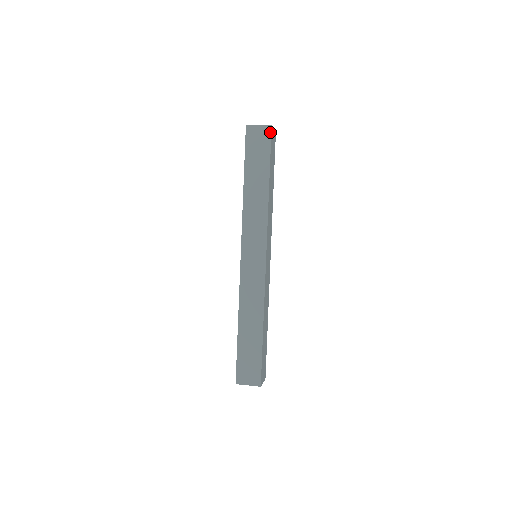
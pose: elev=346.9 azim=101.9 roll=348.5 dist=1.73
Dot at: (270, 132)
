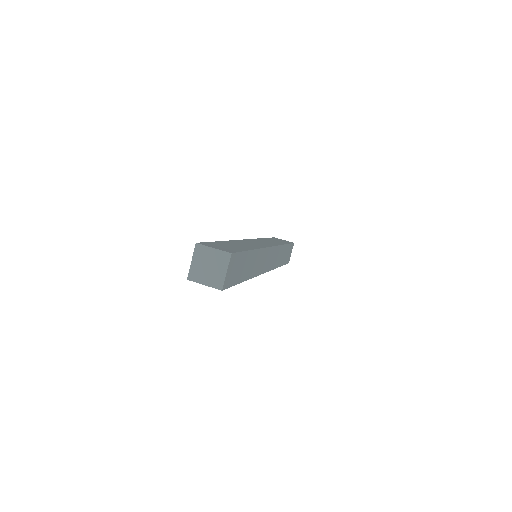
Dot at: (224, 289)
